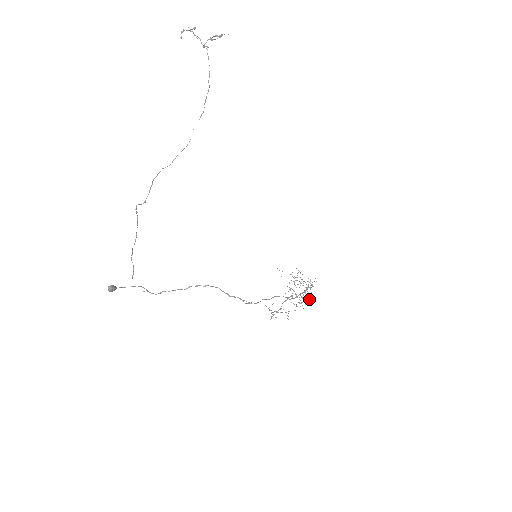
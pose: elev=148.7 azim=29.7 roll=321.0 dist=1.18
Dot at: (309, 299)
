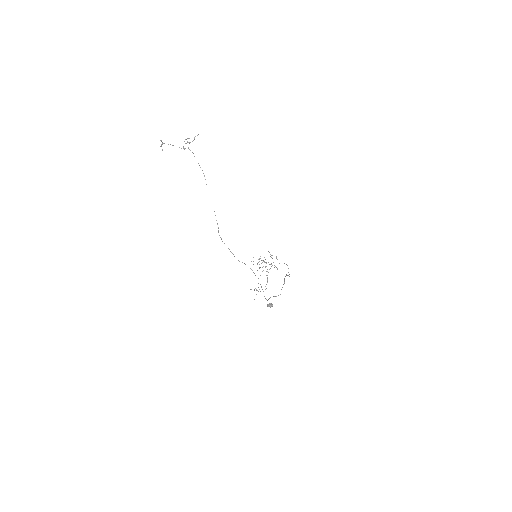
Dot at: occluded
